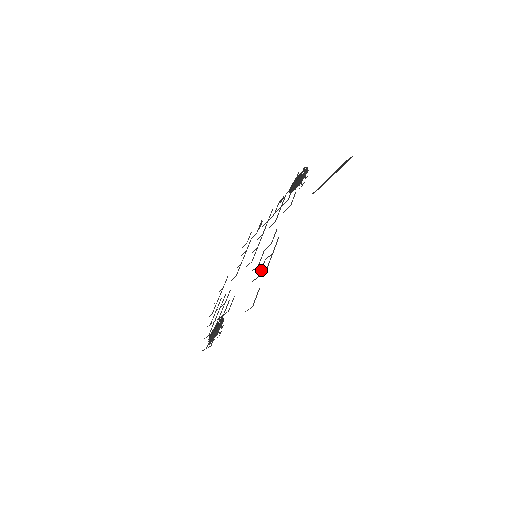
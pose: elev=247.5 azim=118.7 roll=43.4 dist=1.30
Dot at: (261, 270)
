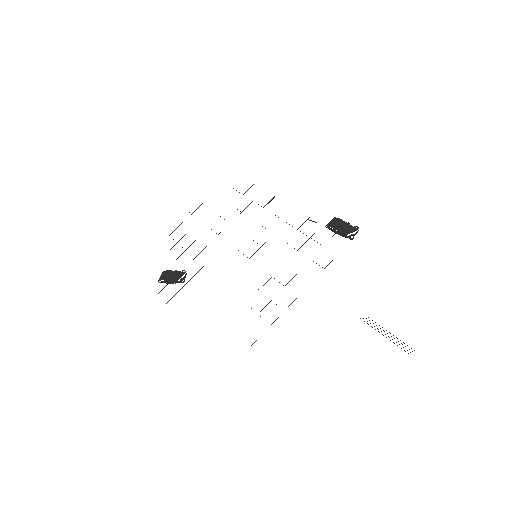
Dot at: occluded
